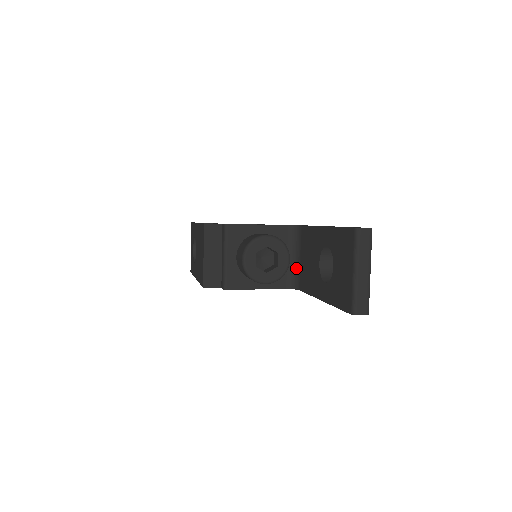
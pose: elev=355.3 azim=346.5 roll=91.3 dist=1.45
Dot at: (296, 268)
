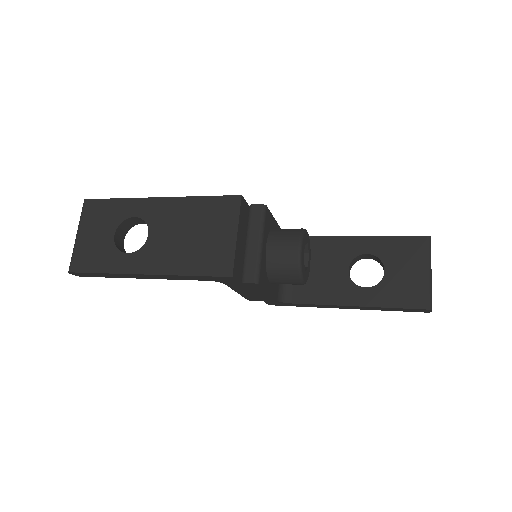
Dot at: occluded
